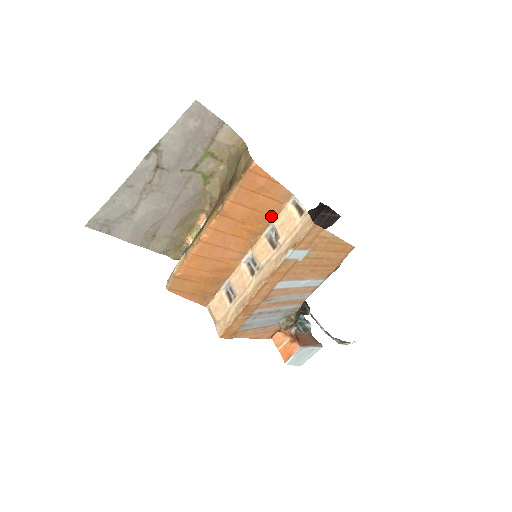
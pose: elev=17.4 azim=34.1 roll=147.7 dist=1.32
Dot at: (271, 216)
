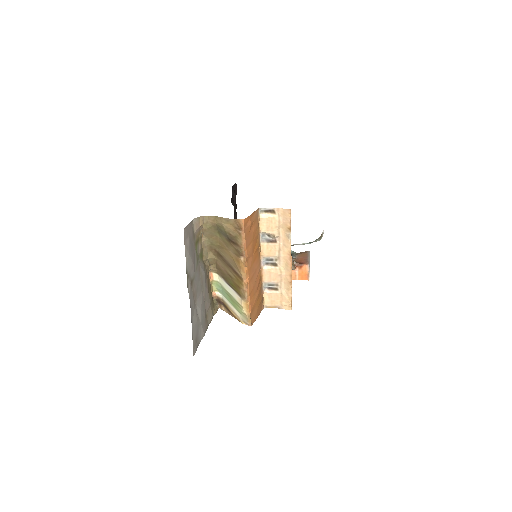
Dot at: (258, 231)
